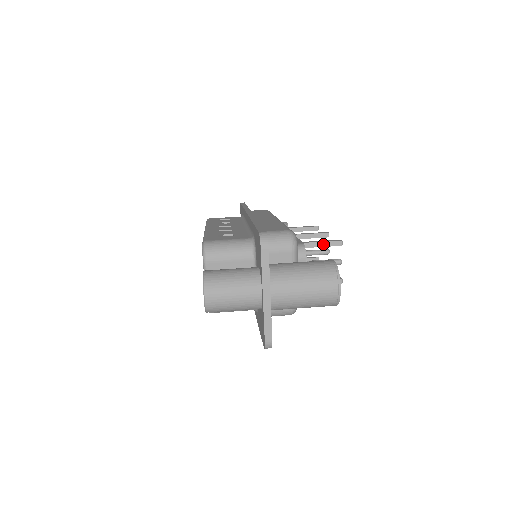
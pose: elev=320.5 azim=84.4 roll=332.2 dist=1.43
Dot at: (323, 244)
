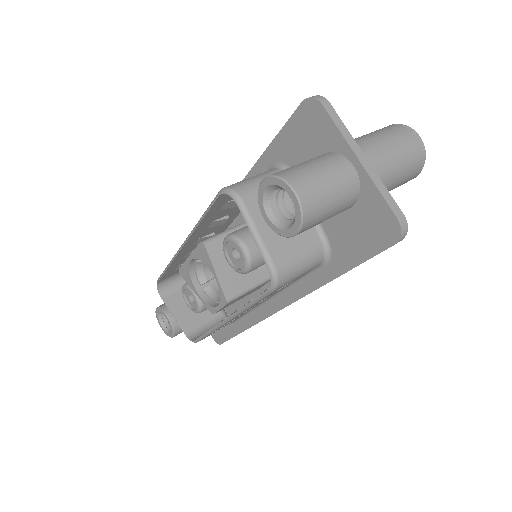
Dot at: occluded
